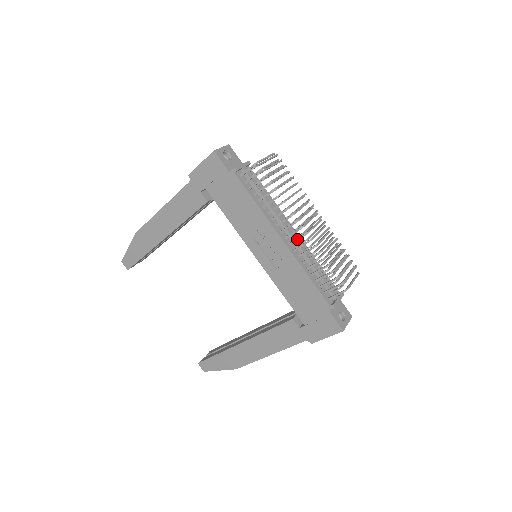
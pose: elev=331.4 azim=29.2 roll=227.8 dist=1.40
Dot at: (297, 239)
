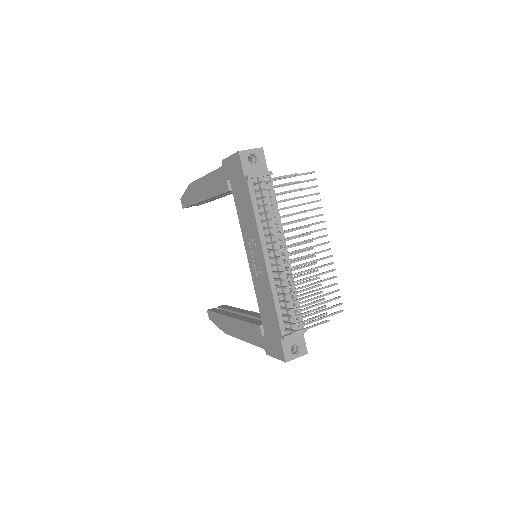
Dot at: (276, 265)
